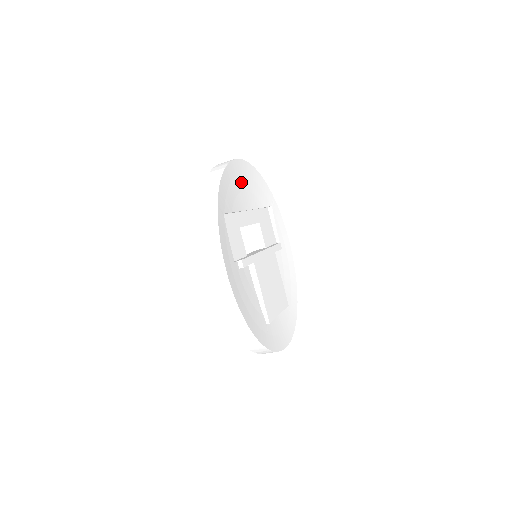
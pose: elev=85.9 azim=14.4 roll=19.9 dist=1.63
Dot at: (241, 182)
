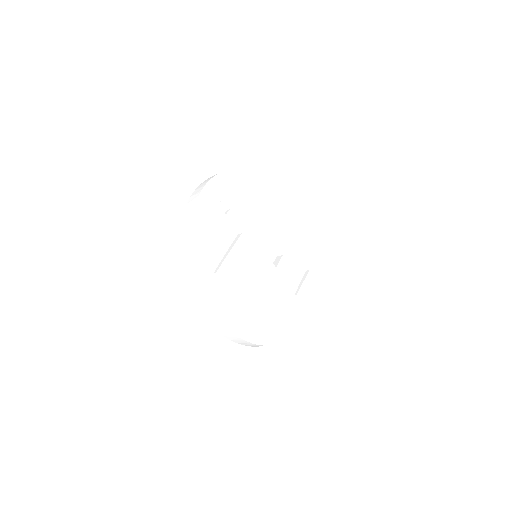
Dot at: (283, 209)
